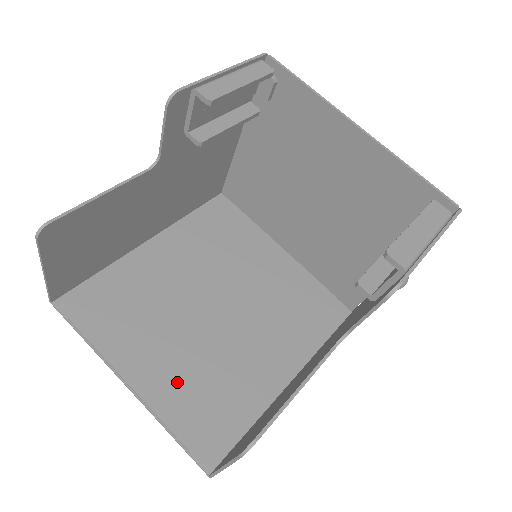
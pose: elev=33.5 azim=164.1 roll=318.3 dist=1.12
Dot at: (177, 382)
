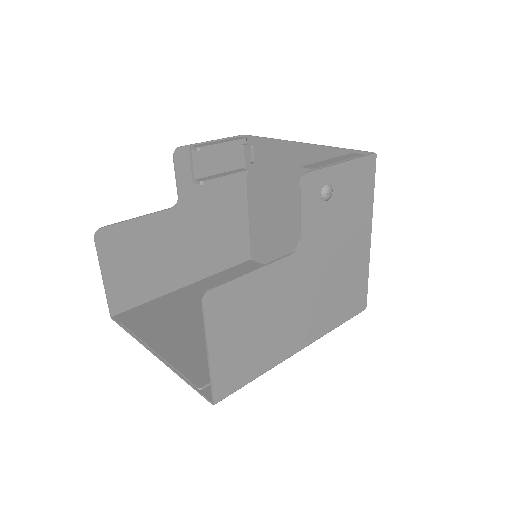
Dot at: (195, 350)
